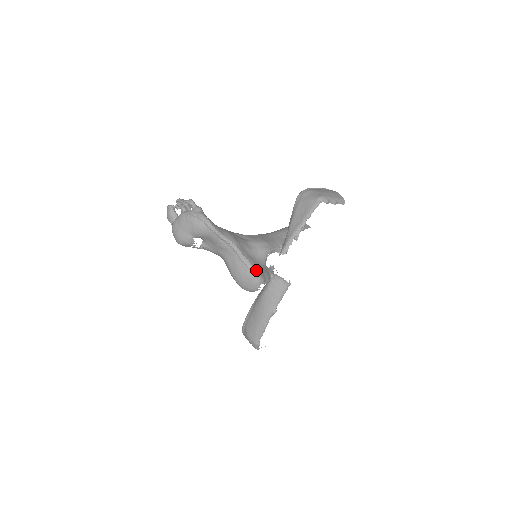
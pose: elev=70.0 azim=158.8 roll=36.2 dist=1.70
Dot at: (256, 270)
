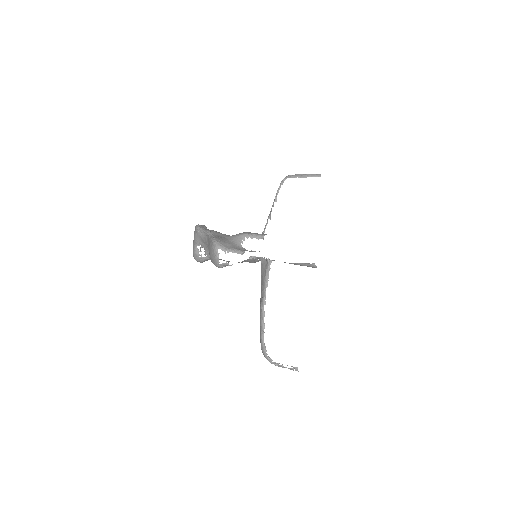
Dot at: (215, 239)
